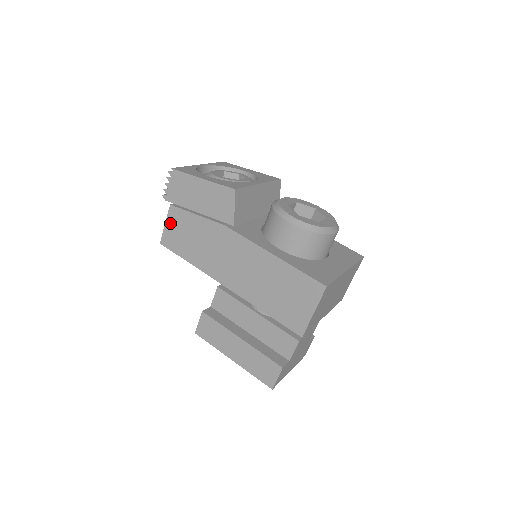
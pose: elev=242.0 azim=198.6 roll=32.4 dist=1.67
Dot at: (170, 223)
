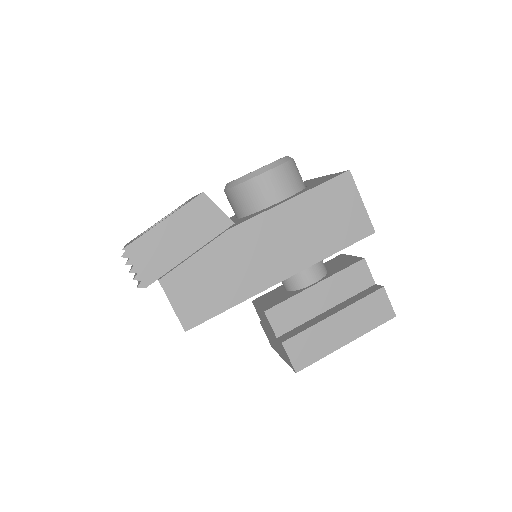
Dot at: (176, 298)
